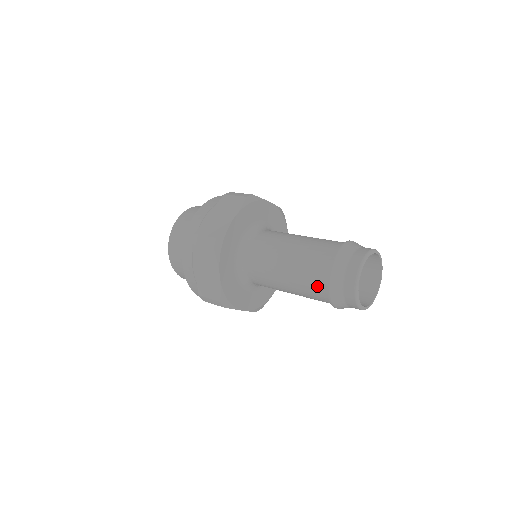
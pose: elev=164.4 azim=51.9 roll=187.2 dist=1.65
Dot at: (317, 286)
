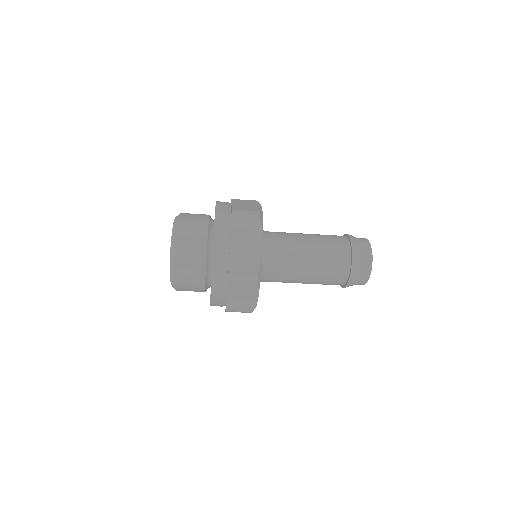
Dot at: (337, 237)
